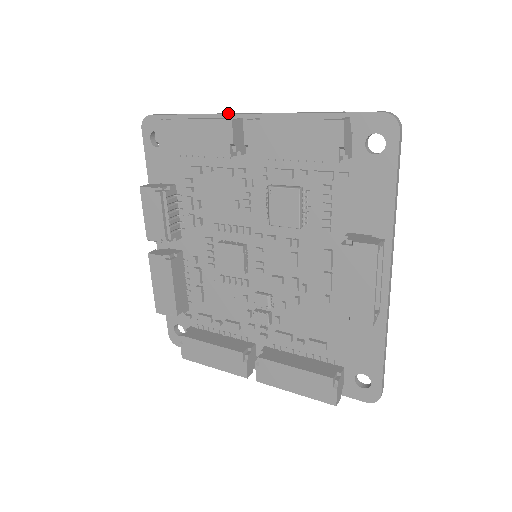
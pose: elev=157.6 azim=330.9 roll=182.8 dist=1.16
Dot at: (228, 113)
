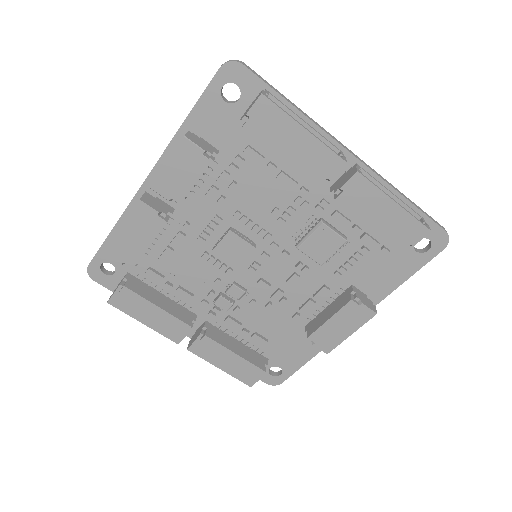
Dot at: occluded
